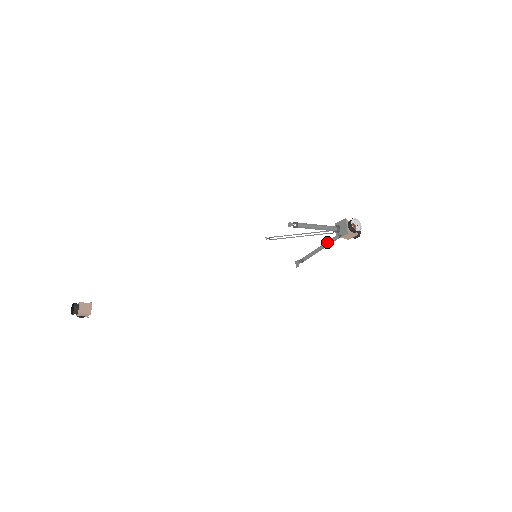
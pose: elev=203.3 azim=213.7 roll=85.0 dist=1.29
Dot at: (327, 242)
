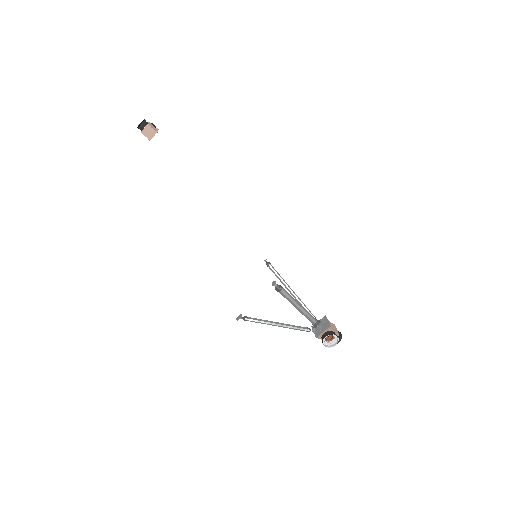
Dot at: (289, 326)
